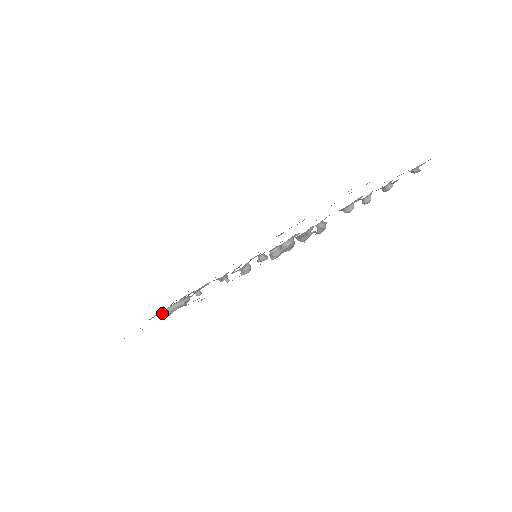
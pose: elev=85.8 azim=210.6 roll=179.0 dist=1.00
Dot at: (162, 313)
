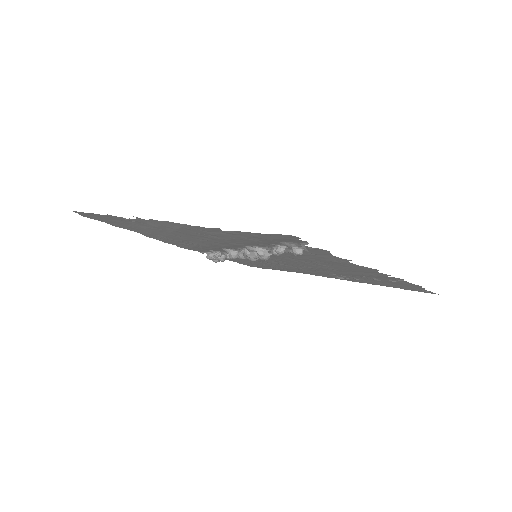
Dot at: occluded
